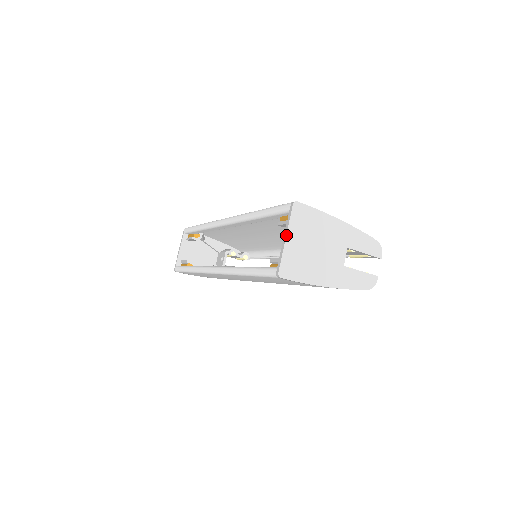
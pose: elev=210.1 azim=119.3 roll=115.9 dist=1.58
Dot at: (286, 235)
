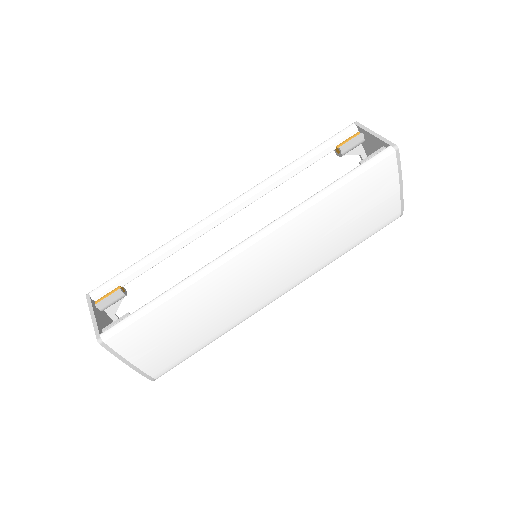
Dot at: (373, 131)
